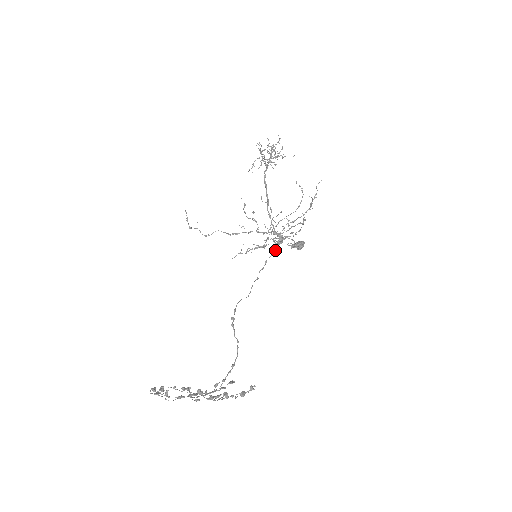
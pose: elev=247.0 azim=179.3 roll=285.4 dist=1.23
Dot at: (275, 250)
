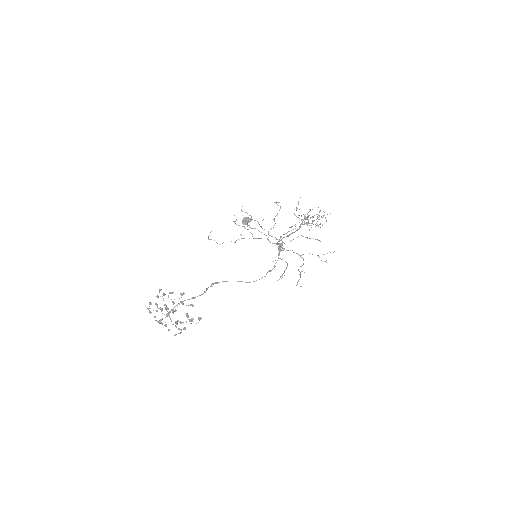
Dot at: occluded
